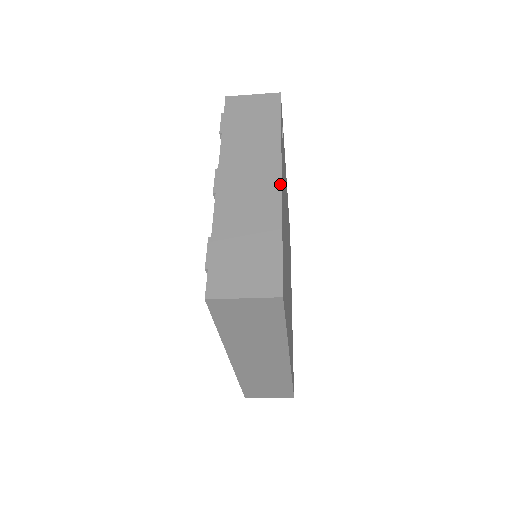
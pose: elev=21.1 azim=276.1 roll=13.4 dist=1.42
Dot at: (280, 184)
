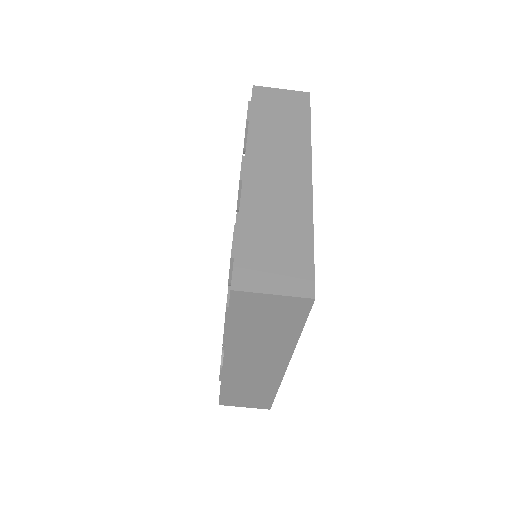
Dot at: (311, 183)
